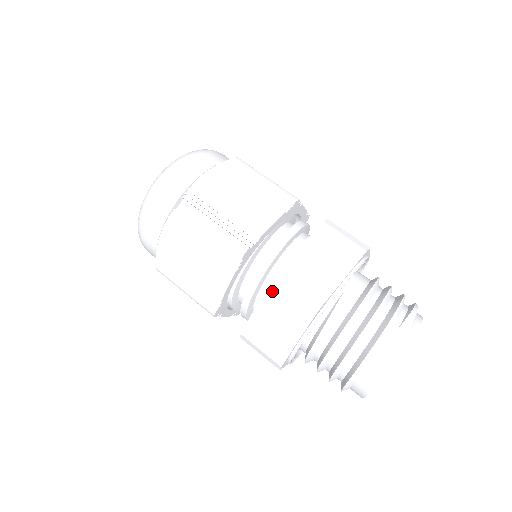
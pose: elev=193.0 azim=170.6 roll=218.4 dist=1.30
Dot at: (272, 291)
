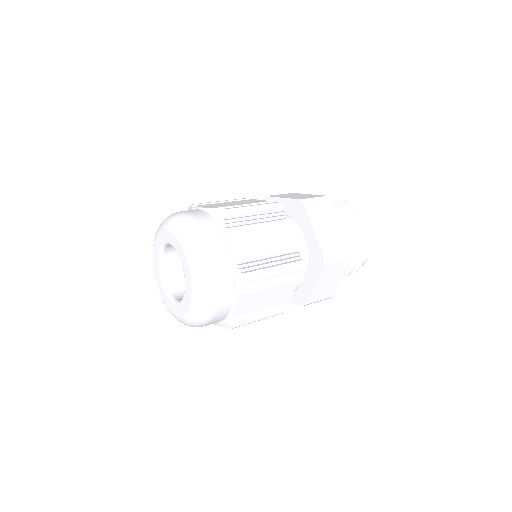
Dot at: (325, 269)
